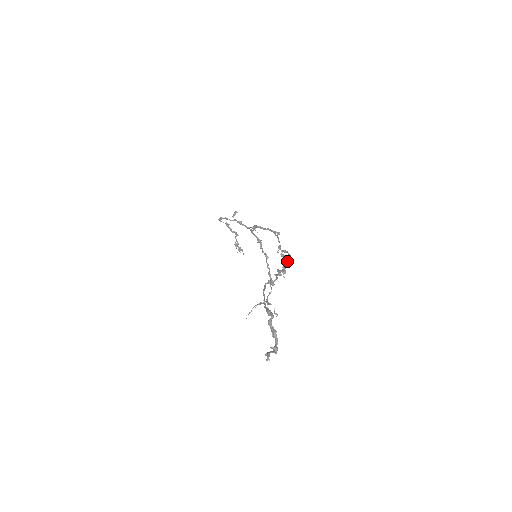
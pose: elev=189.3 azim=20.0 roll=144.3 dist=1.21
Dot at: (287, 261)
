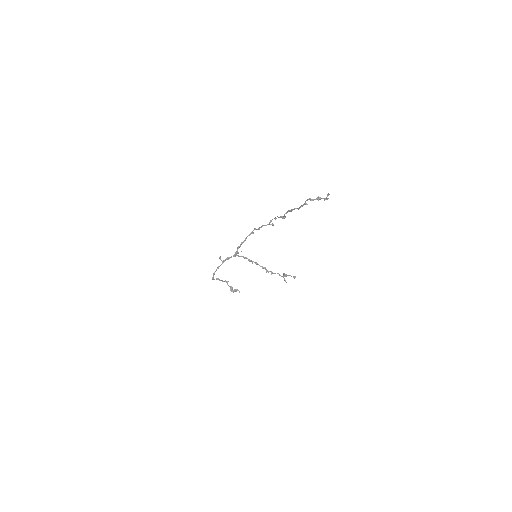
Dot at: (278, 217)
